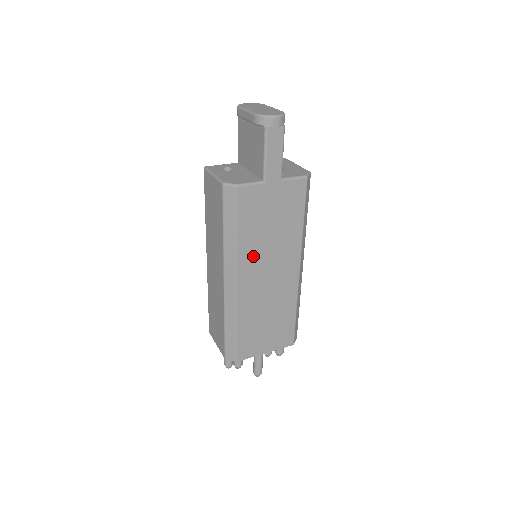
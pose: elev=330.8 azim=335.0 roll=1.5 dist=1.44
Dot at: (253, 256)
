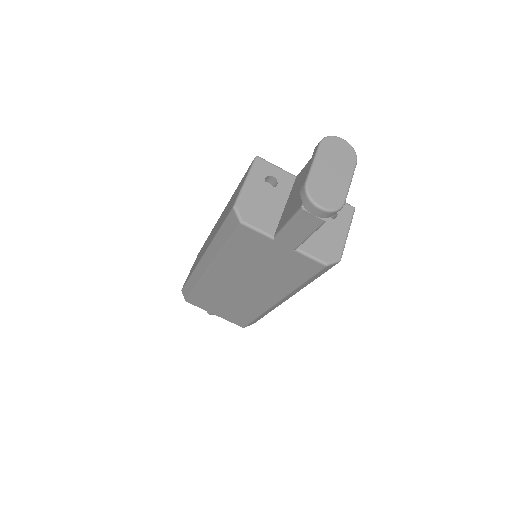
Dot at: (233, 268)
